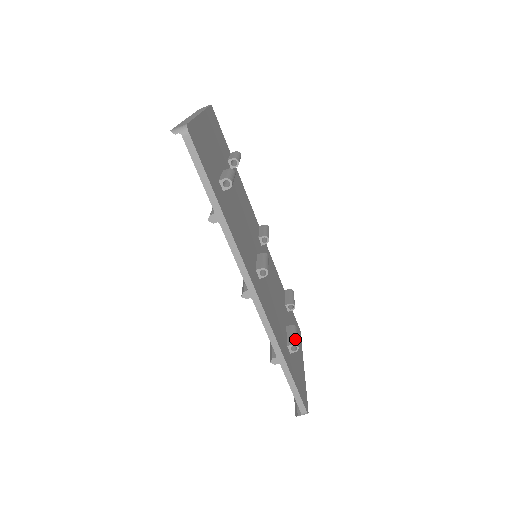
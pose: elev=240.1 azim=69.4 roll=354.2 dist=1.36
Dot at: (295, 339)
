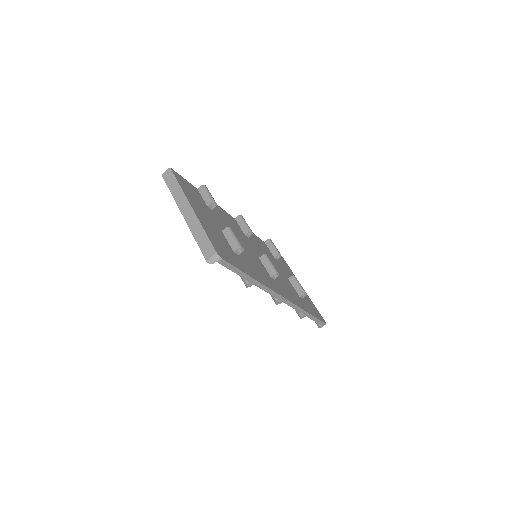
Dot at: (301, 289)
